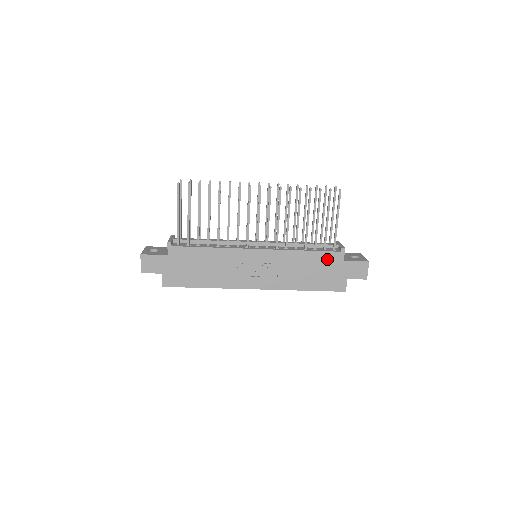
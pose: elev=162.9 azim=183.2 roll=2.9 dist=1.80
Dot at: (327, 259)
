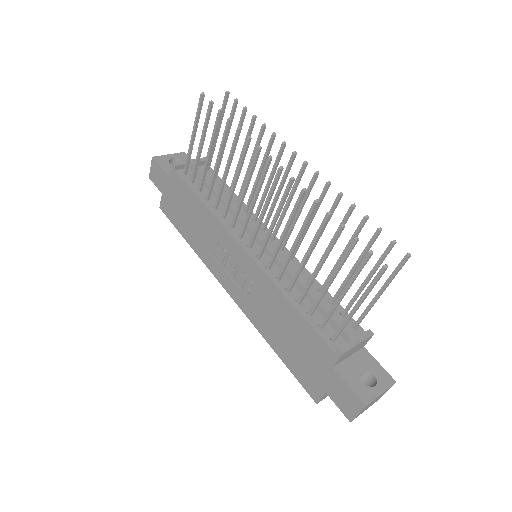
Dot at: (313, 342)
